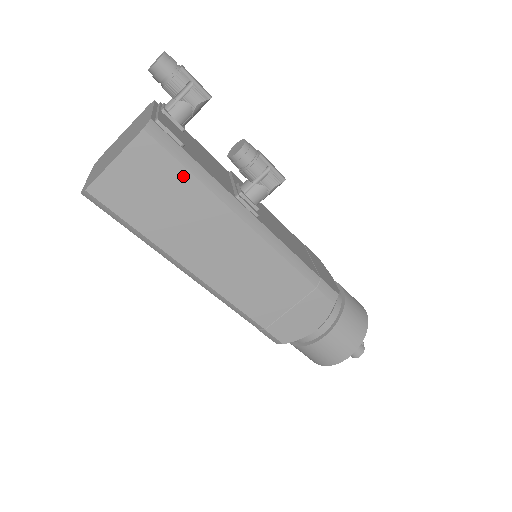
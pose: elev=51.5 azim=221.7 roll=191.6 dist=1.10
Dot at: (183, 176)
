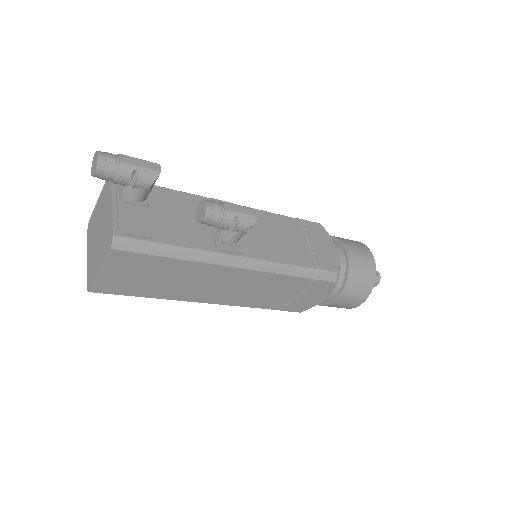
Dot at: (162, 261)
